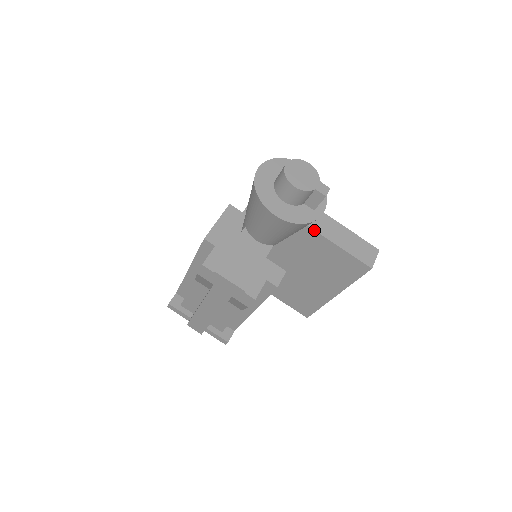
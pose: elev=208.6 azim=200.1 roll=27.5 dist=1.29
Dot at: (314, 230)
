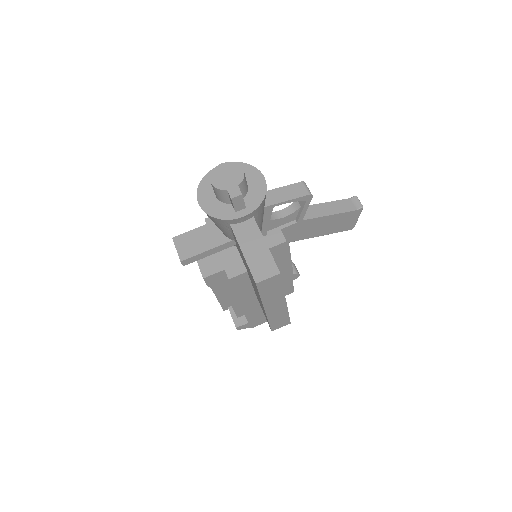
Dot at: (232, 230)
